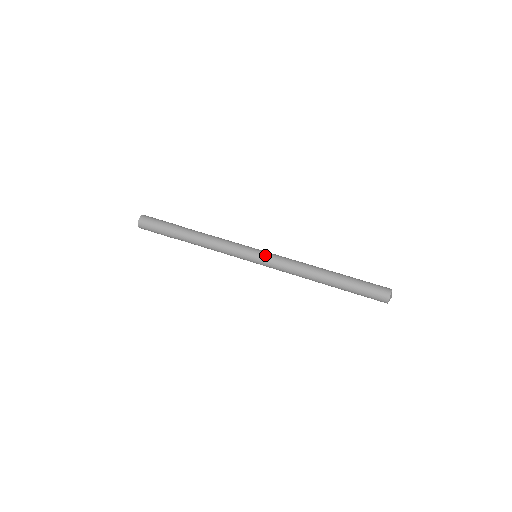
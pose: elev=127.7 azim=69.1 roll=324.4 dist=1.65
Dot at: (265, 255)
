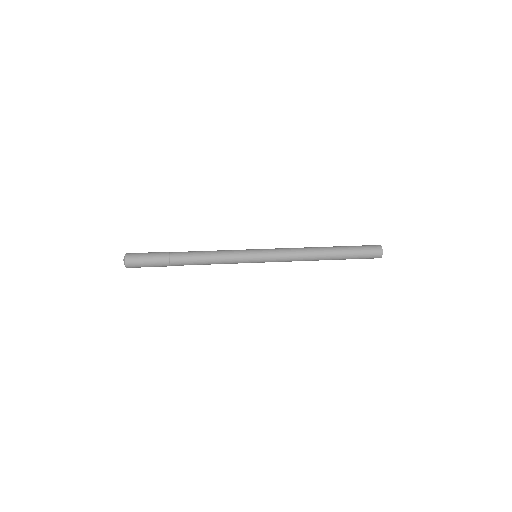
Dot at: (265, 249)
